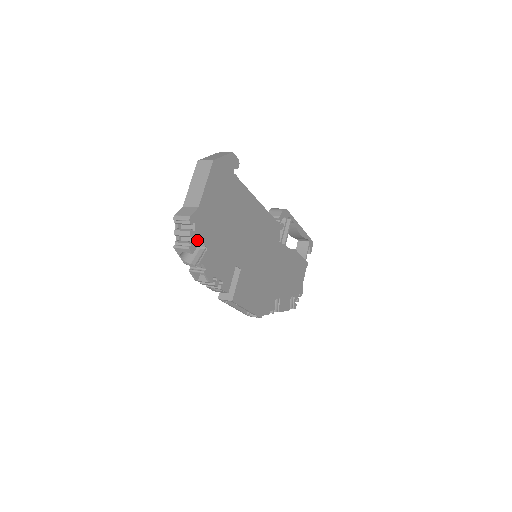
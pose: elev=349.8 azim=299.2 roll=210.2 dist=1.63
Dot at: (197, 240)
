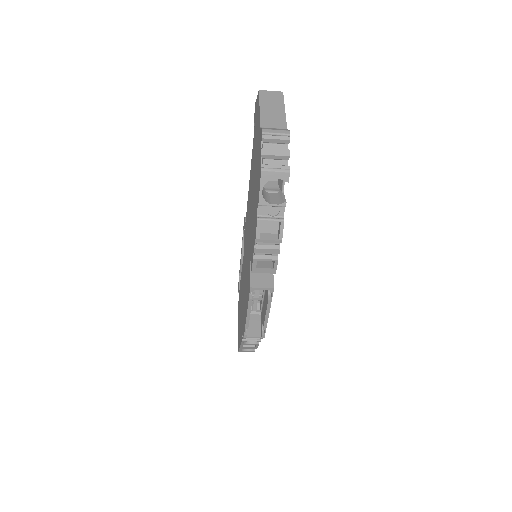
Dot at: occluded
